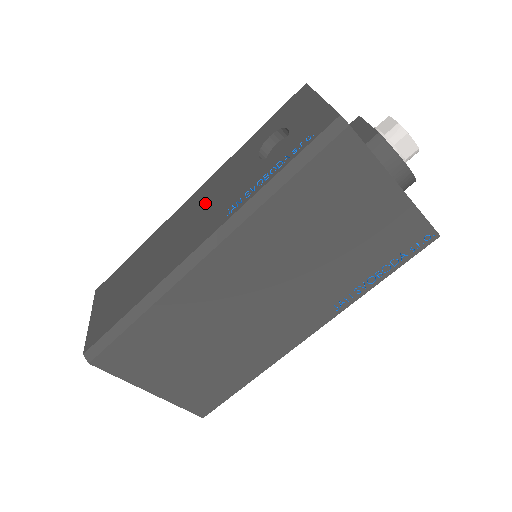
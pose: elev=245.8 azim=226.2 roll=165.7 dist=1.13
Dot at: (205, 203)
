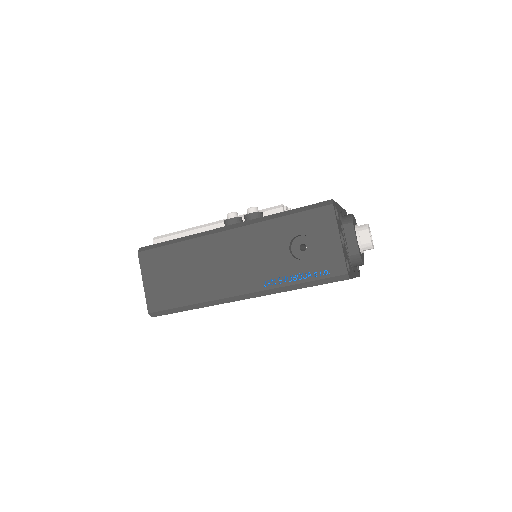
Dot at: (244, 254)
